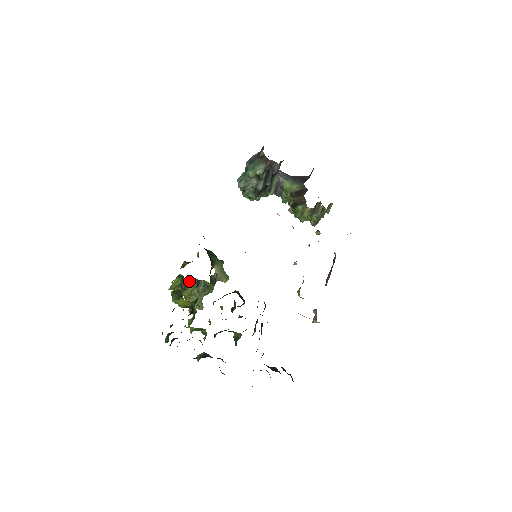
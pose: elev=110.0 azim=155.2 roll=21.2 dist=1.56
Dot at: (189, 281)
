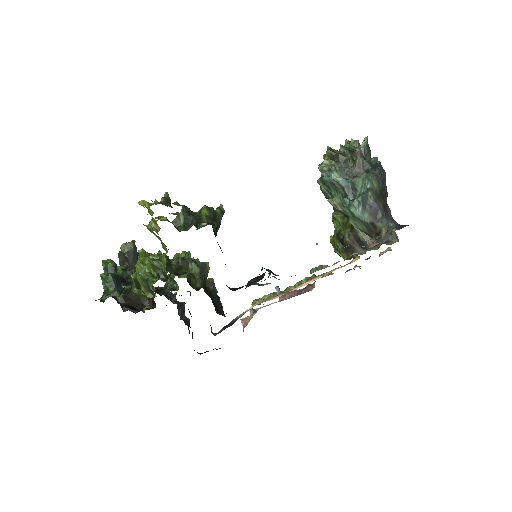
Dot at: occluded
